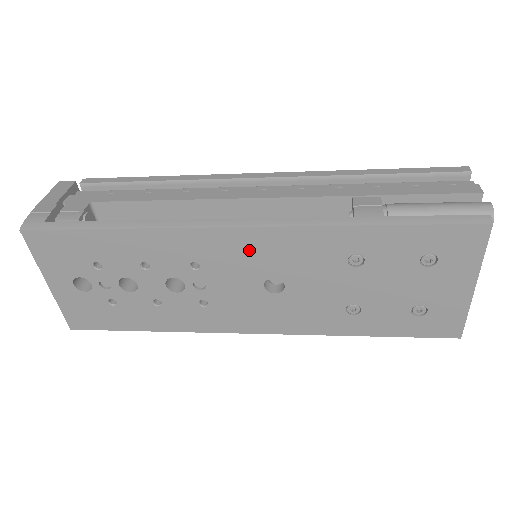
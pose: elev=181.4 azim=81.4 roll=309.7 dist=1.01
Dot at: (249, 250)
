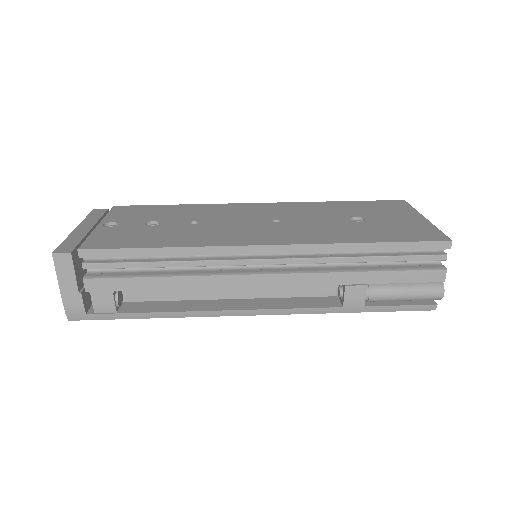
Dot at: occluded
